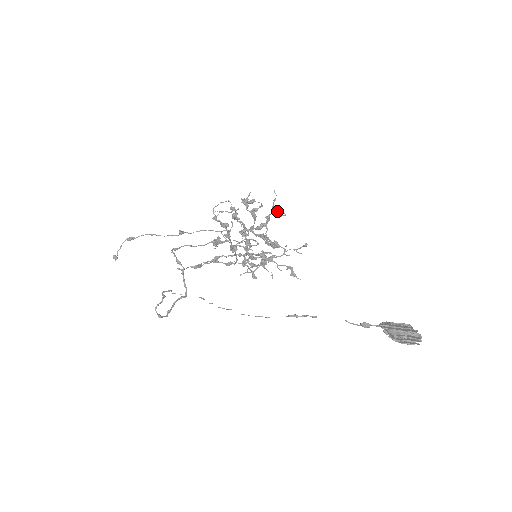
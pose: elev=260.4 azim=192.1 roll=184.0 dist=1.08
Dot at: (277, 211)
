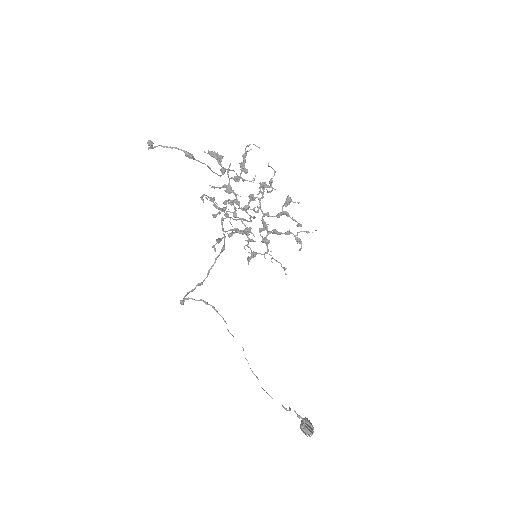
Dot at: (300, 240)
